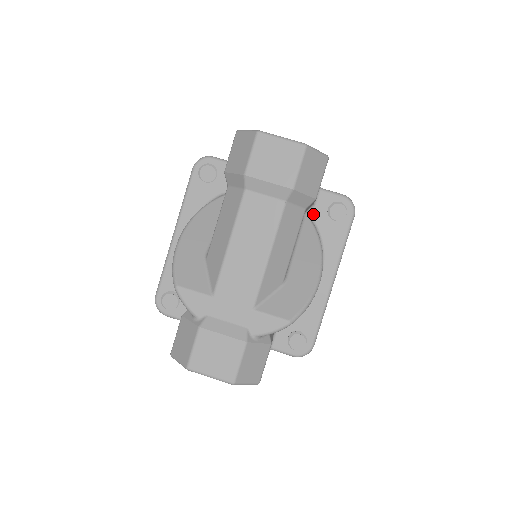
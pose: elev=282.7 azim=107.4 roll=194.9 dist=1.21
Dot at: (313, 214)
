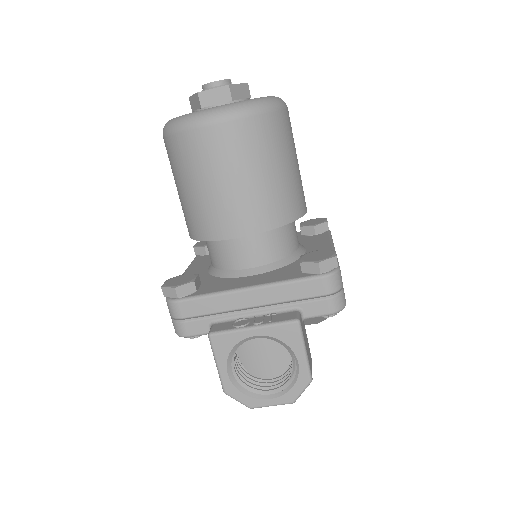
Dot at: occluded
